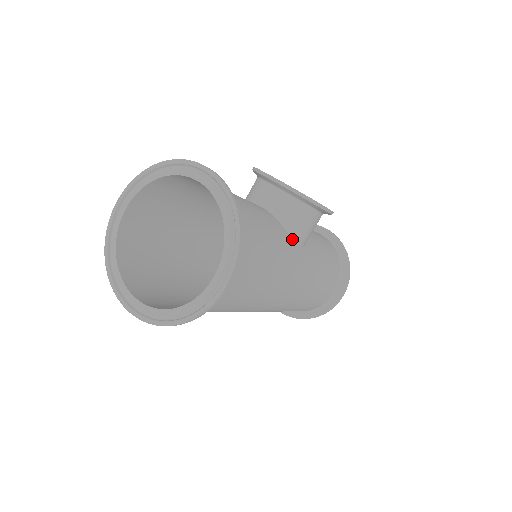
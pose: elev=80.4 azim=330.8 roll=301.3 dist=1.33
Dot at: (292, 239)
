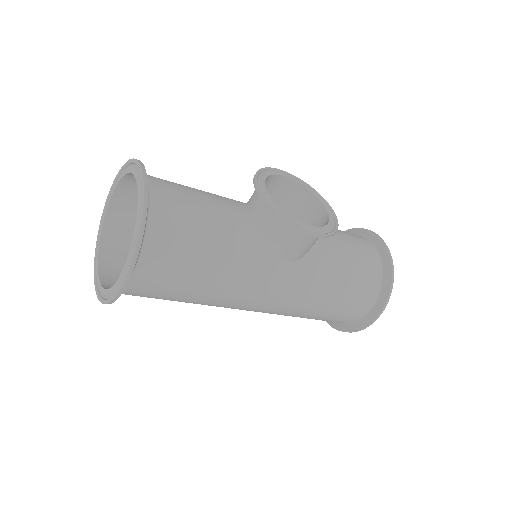
Dot at: (269, 252)
